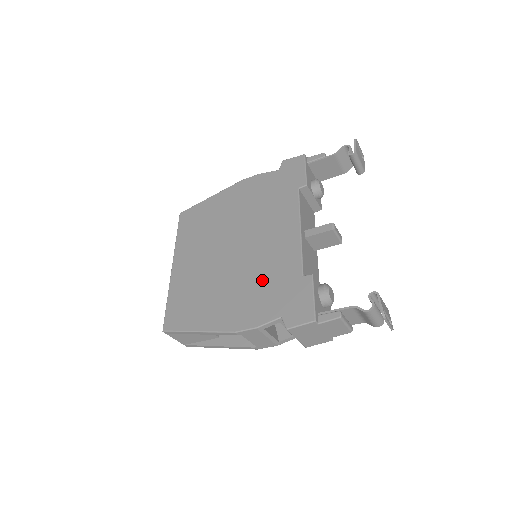
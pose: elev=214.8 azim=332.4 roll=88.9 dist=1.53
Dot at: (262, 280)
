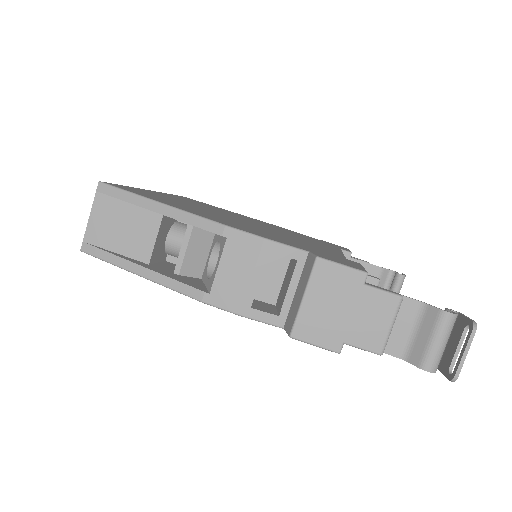
Dot at: (284, 237)
